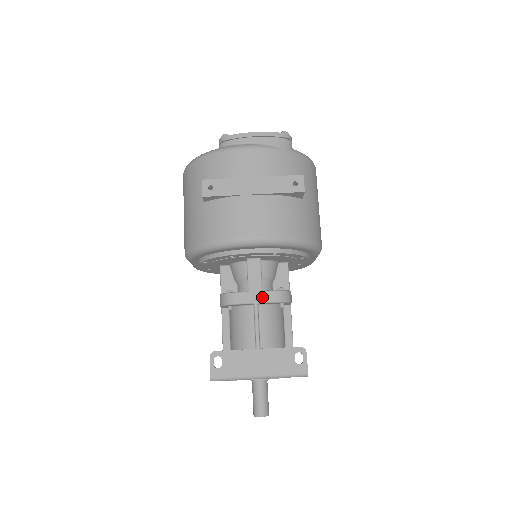
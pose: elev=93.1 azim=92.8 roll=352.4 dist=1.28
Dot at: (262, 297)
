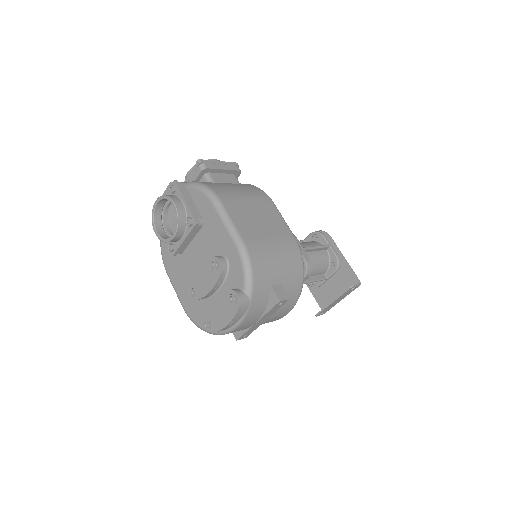
Dot at: occluded
